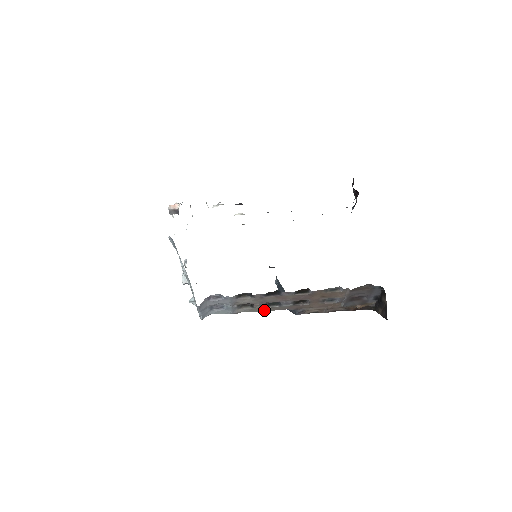
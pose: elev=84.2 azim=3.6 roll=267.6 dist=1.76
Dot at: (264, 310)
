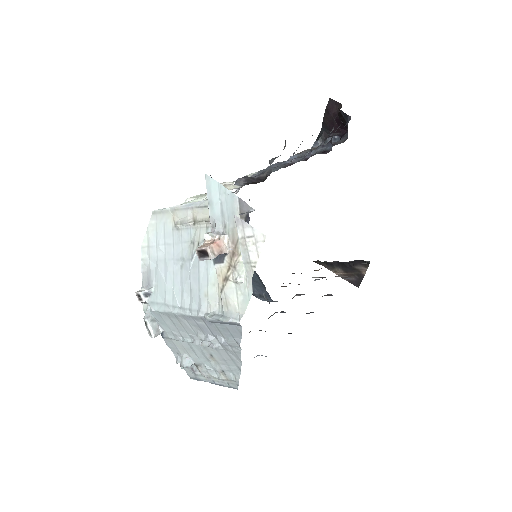
Dot at: occluded
